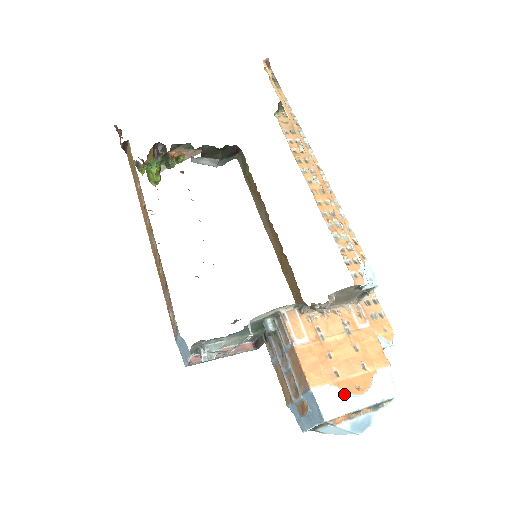
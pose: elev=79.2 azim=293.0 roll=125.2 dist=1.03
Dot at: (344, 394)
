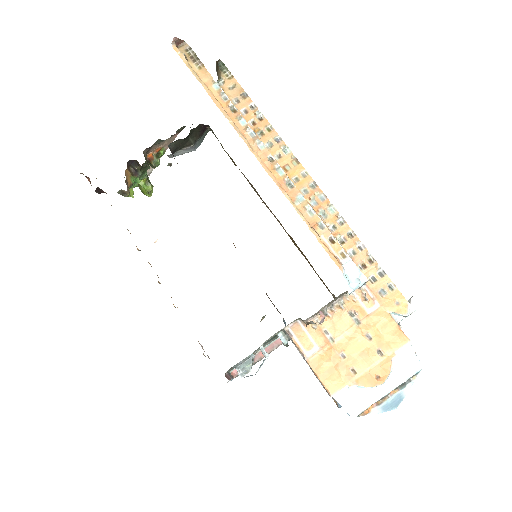
Dot at: (366, 388)
